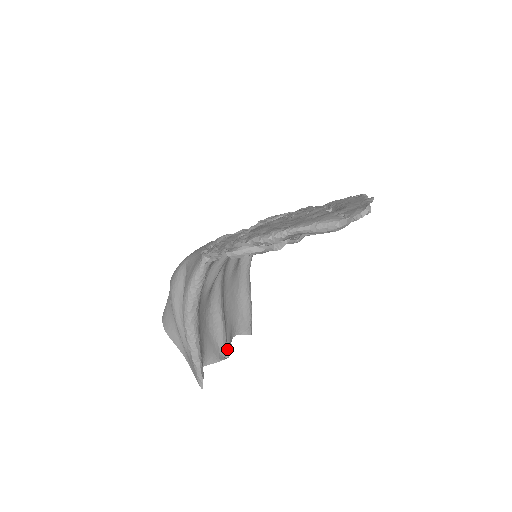
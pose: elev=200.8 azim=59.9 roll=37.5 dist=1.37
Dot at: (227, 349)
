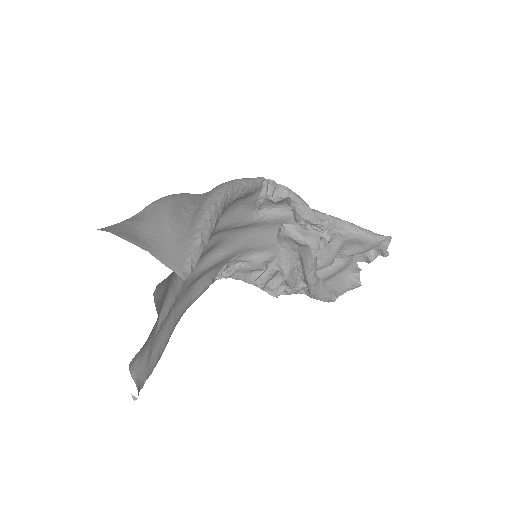
Dot at: occluded
